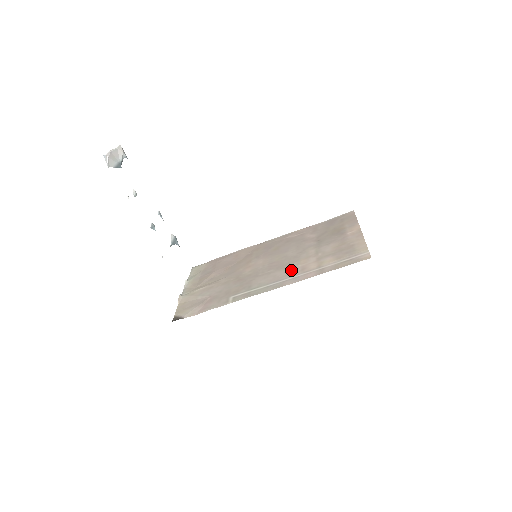
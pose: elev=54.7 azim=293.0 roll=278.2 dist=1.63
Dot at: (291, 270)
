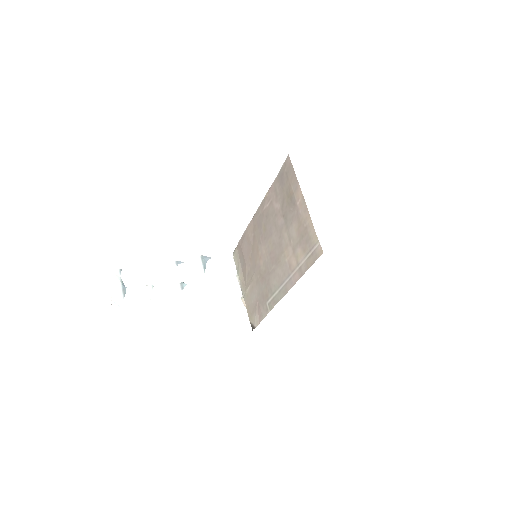
Dot at: (284, 267)
